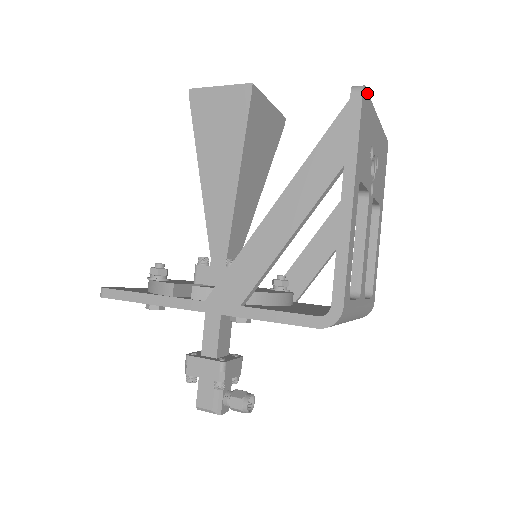
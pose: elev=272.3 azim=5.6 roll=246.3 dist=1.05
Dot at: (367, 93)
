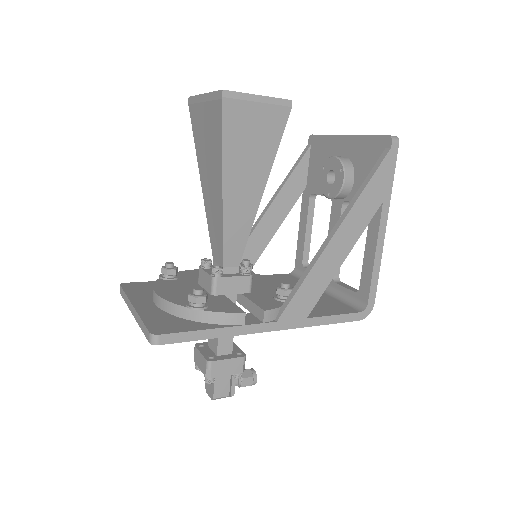
Dot at: occluded
